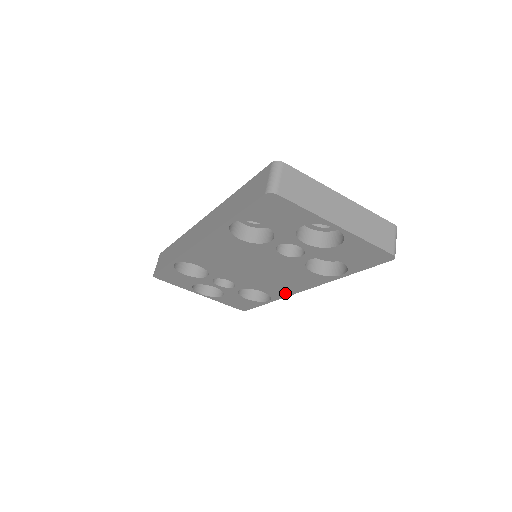
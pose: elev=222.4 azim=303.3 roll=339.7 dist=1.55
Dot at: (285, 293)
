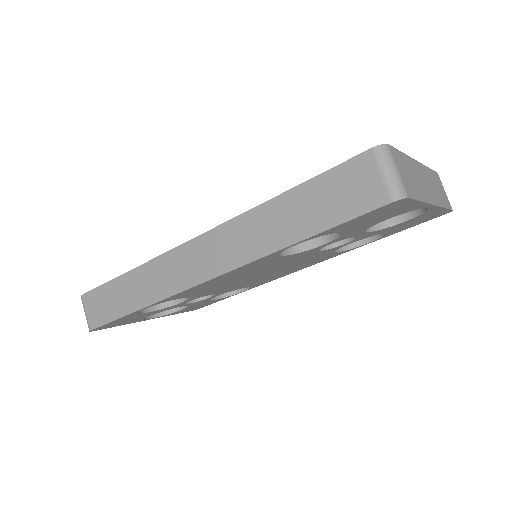
Dot at: (274, 279)
